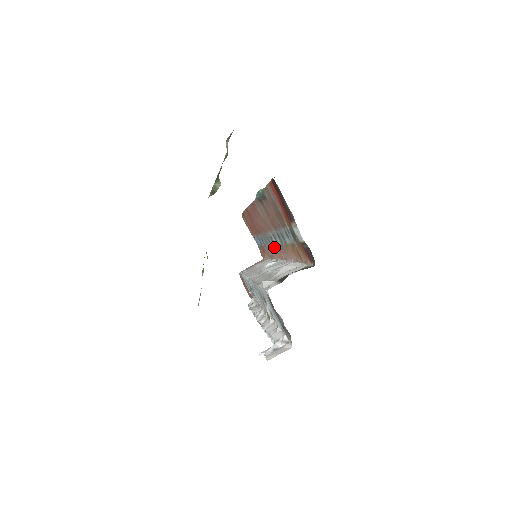
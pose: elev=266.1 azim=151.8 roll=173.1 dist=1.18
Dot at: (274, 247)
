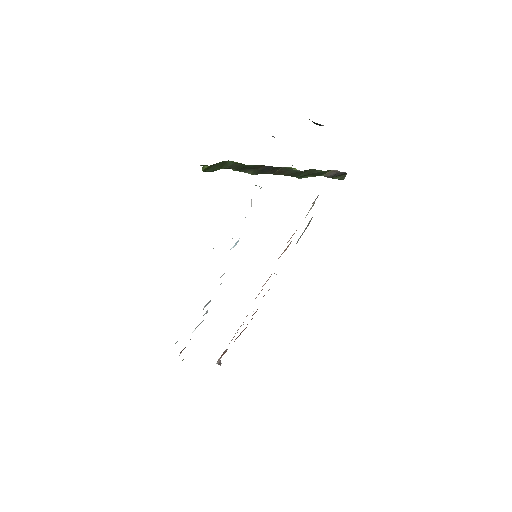
Dot at: occluded
